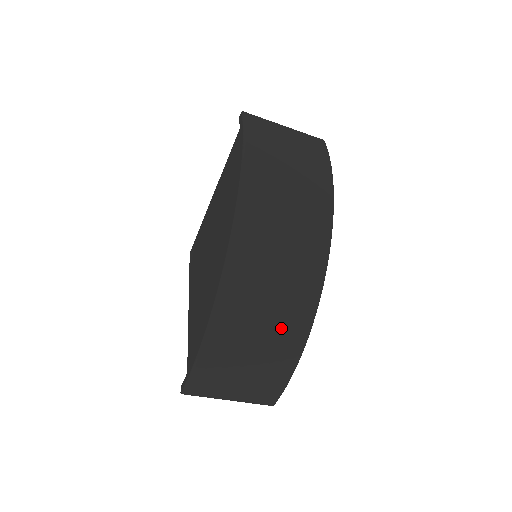
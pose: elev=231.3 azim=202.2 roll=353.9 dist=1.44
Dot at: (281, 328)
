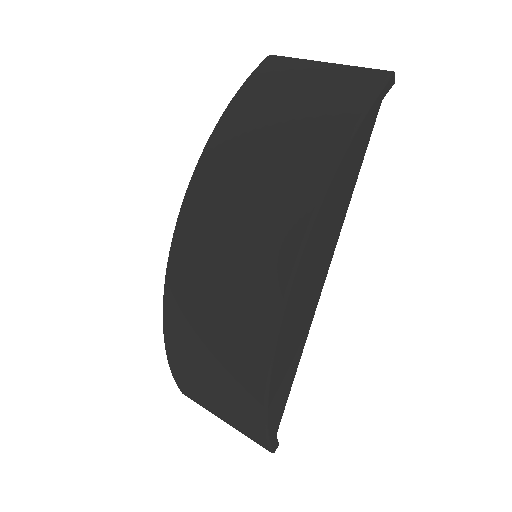
Dot at: (232, 359)
